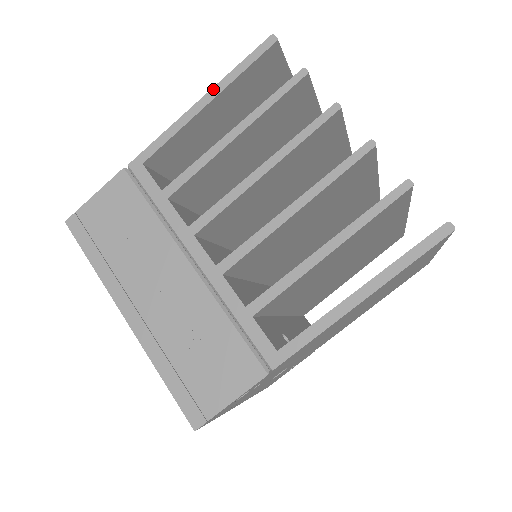
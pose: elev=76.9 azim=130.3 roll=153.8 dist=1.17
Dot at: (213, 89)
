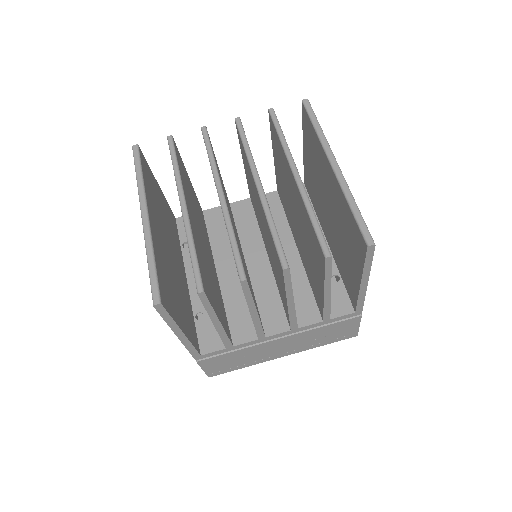
Dot at: (174, 332)
